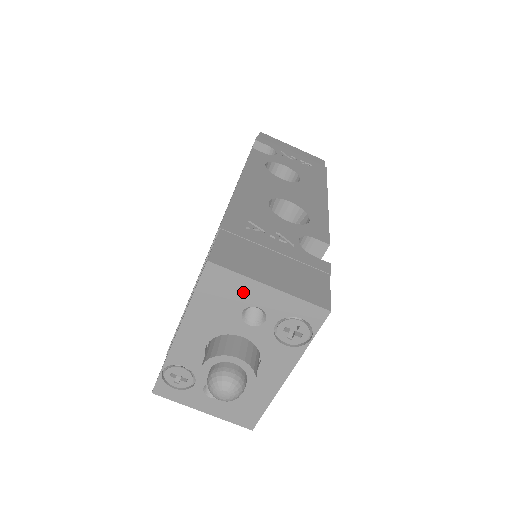
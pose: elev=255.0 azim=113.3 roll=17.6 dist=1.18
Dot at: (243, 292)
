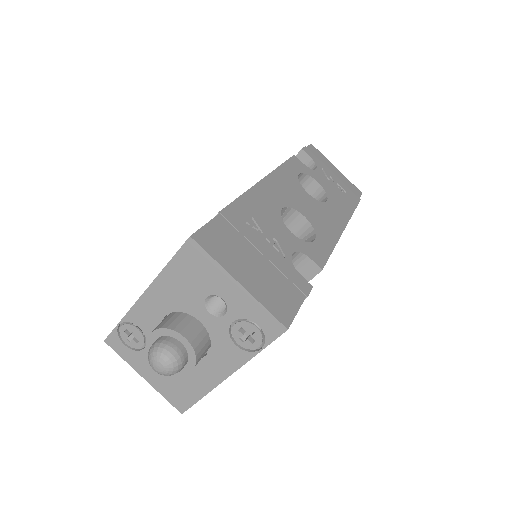
Dot at: (213, 279)
